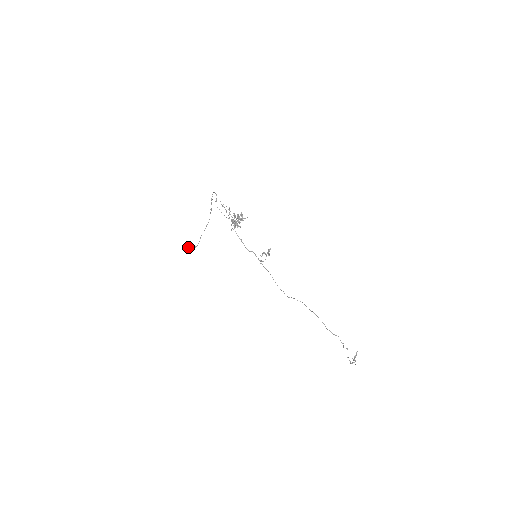
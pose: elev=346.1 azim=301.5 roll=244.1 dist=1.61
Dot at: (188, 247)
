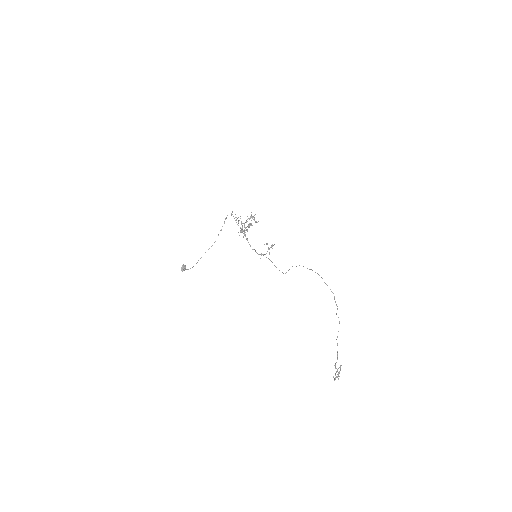
Dot at: (184, 265)
